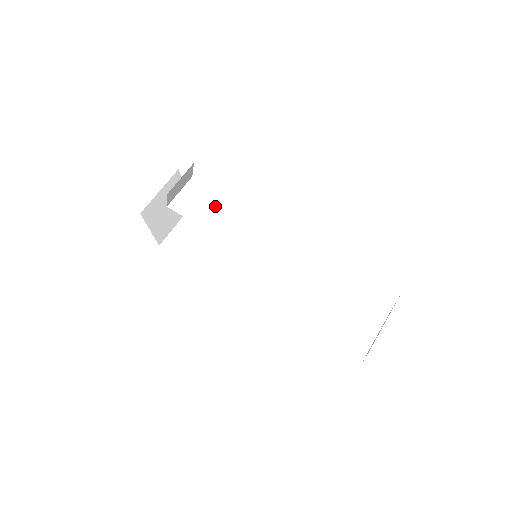
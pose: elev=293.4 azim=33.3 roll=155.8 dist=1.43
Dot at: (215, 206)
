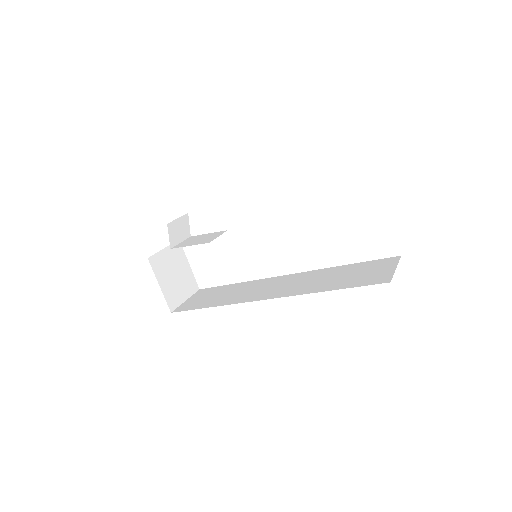
Dot at: (211, 236)
